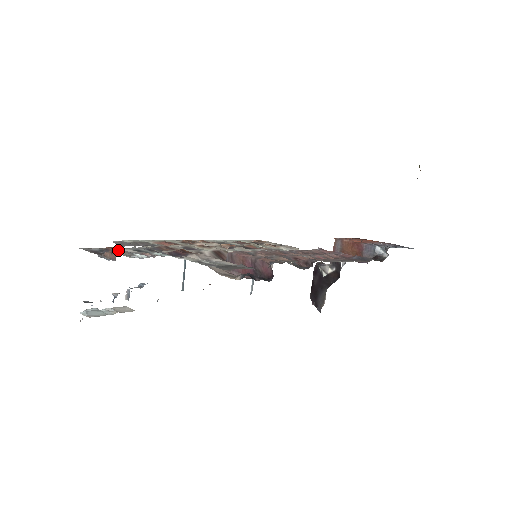
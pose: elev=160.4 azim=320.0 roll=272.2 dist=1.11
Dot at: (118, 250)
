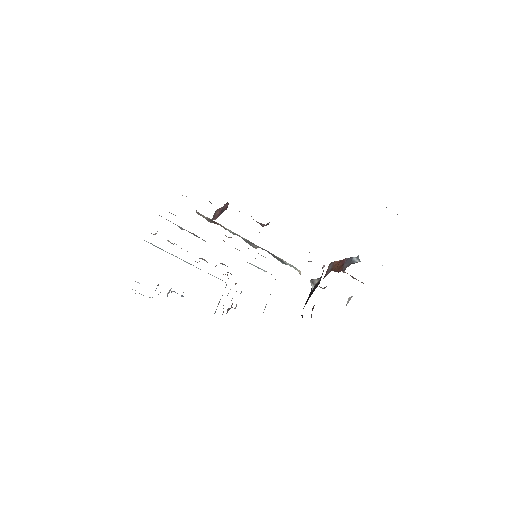
Dot at: occluded
